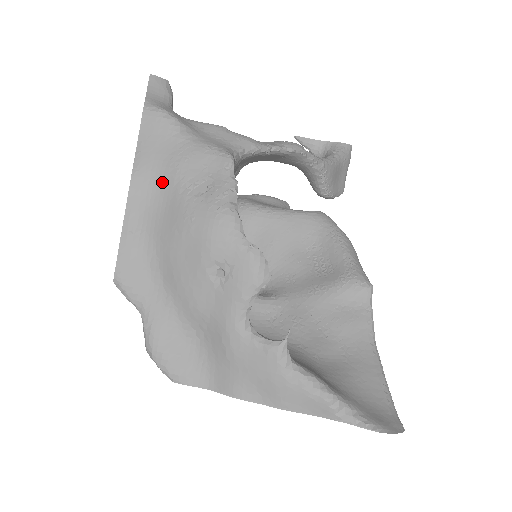
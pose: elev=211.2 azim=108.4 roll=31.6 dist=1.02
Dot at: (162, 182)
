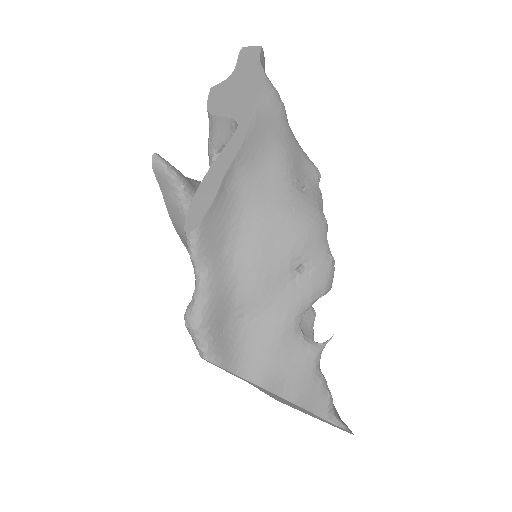
Dot at: (268, 159)
